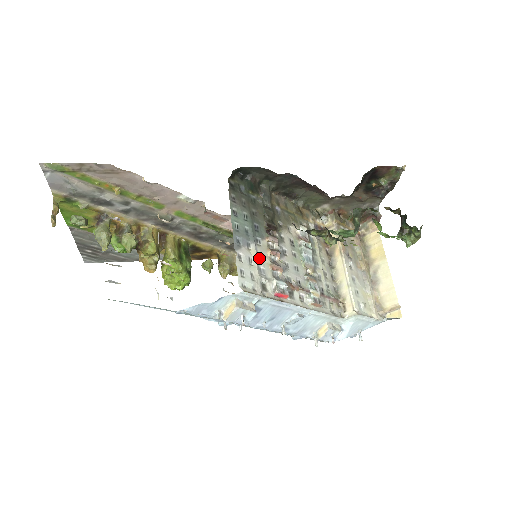
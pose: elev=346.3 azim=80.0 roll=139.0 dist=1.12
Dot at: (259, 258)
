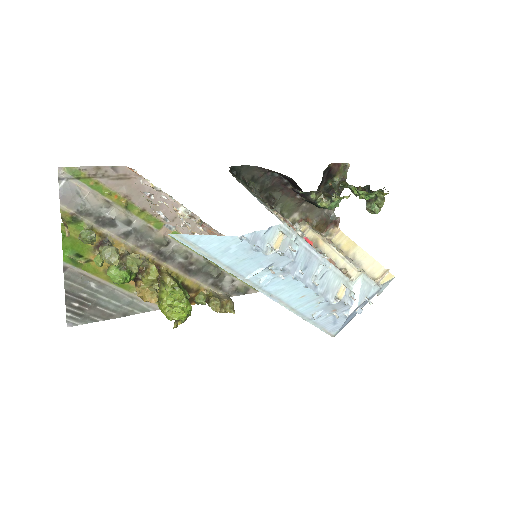
Dot at: occluded
